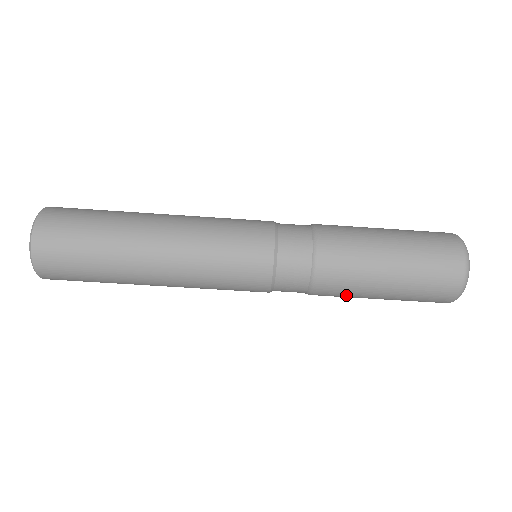
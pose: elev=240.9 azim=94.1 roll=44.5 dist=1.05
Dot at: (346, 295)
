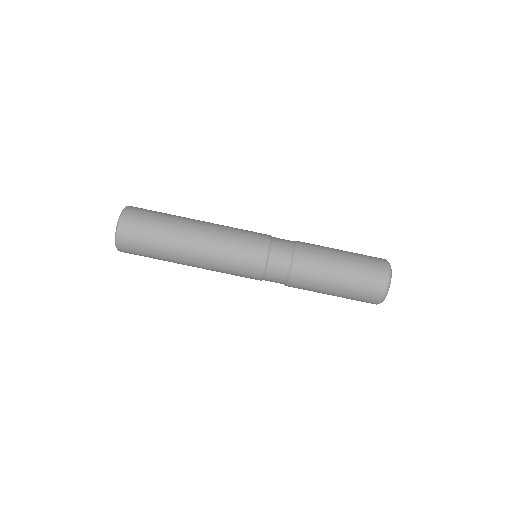
Dot at: (315, 275)
